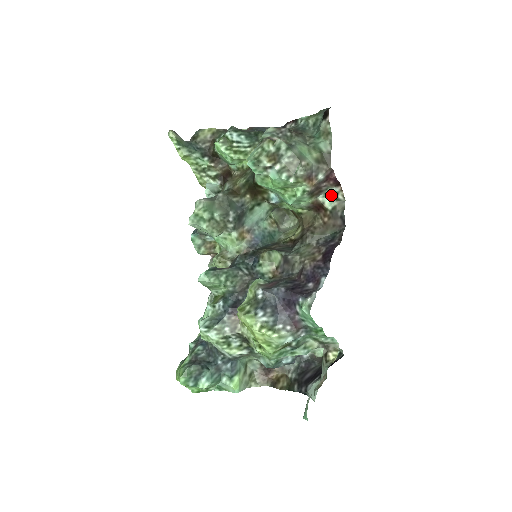
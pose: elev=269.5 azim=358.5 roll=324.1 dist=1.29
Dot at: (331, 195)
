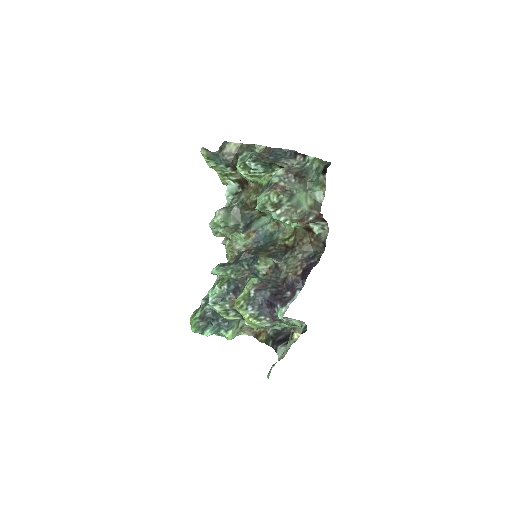
Dot at: (319, 225)
